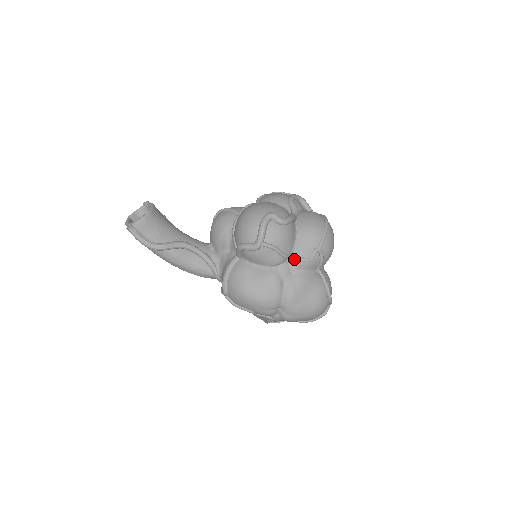
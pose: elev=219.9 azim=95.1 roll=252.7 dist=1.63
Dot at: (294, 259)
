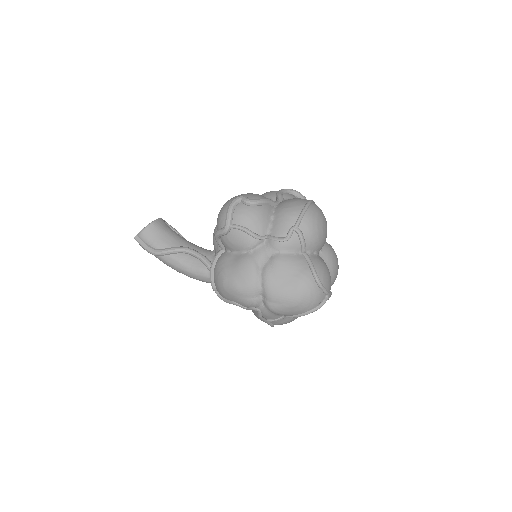
Dot at: (270, 241)
